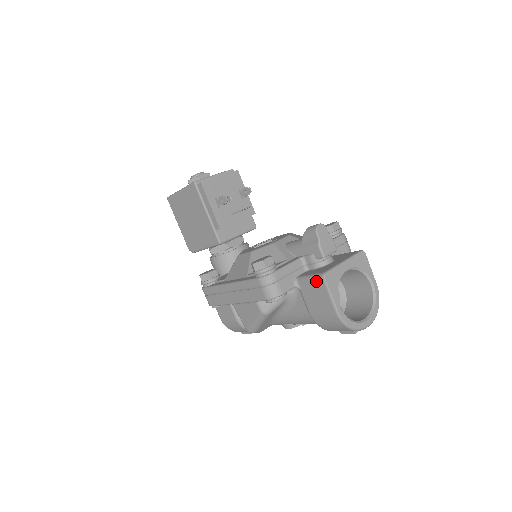
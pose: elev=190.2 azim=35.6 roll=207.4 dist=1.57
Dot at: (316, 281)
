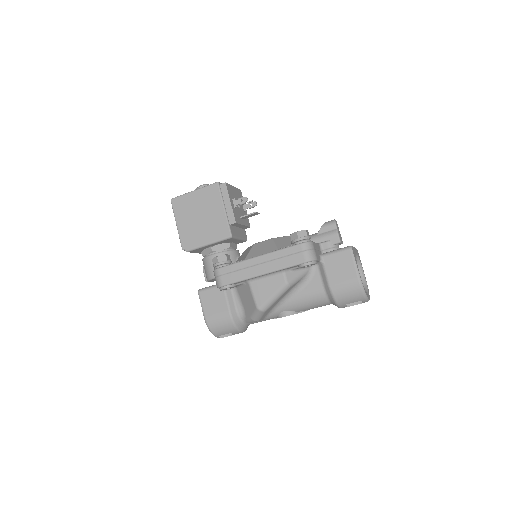
Dot at: (343, 252)
